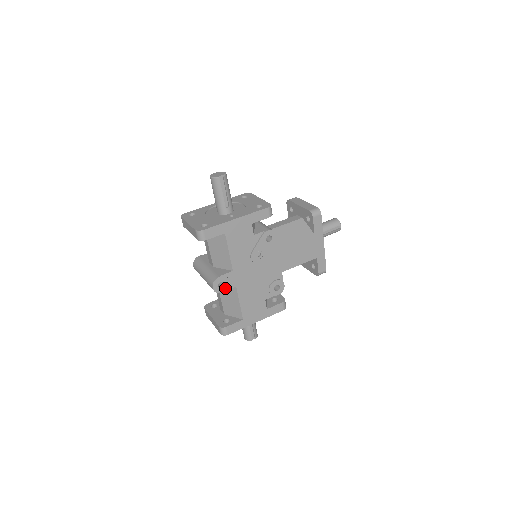
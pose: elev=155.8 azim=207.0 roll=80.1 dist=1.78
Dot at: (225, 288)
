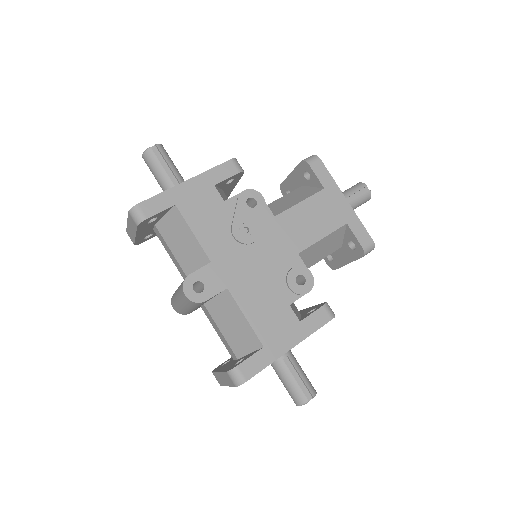
Dot at: (207, 292)
